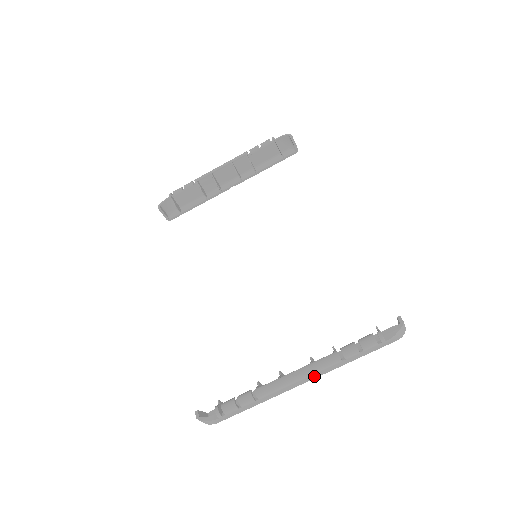
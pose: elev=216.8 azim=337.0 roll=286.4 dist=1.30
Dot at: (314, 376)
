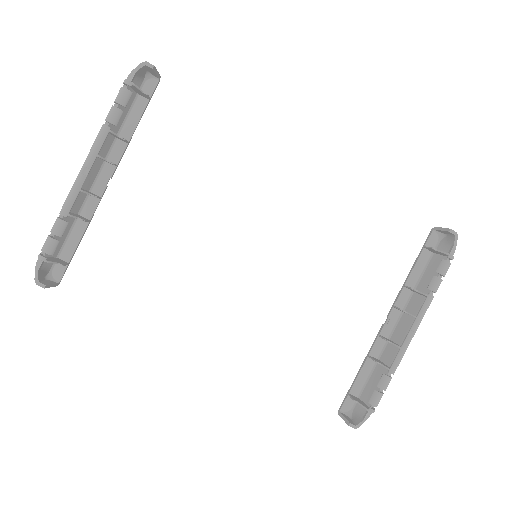
Dot at: (411, 320)
